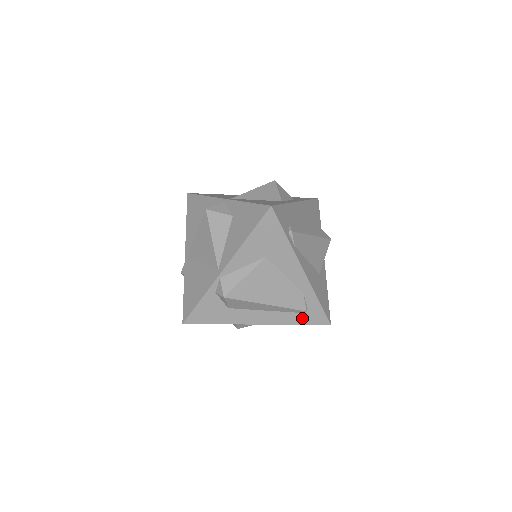
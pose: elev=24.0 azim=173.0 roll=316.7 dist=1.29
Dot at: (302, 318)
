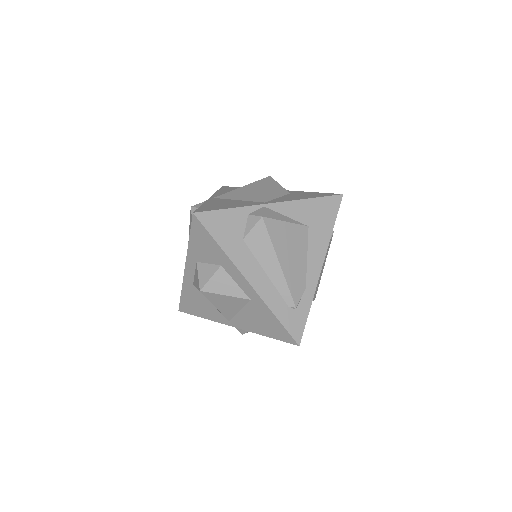
Dot at: (285, 314)
